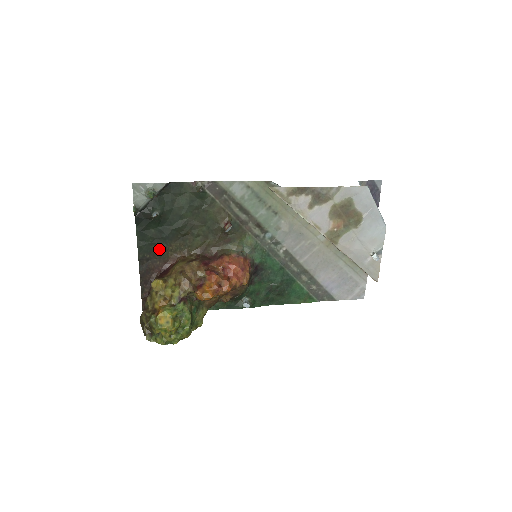
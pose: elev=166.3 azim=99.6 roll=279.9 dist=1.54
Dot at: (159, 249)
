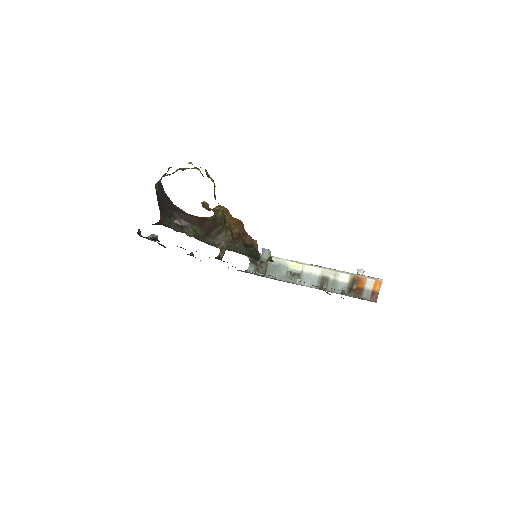
Dot at: occluded
